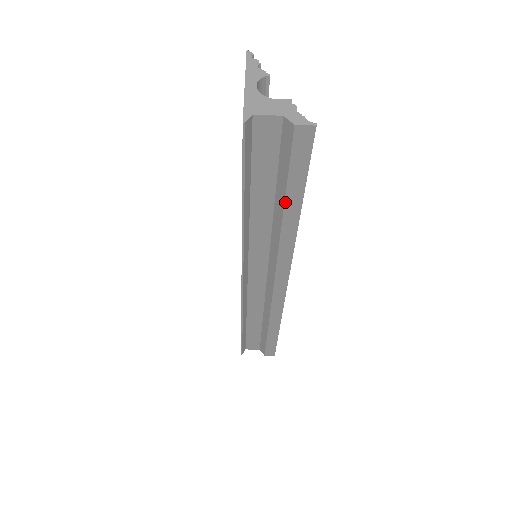
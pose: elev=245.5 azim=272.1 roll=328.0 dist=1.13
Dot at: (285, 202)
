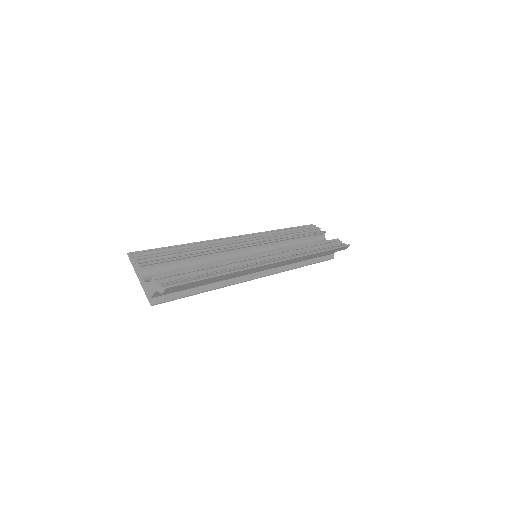
Dot at: occluded
